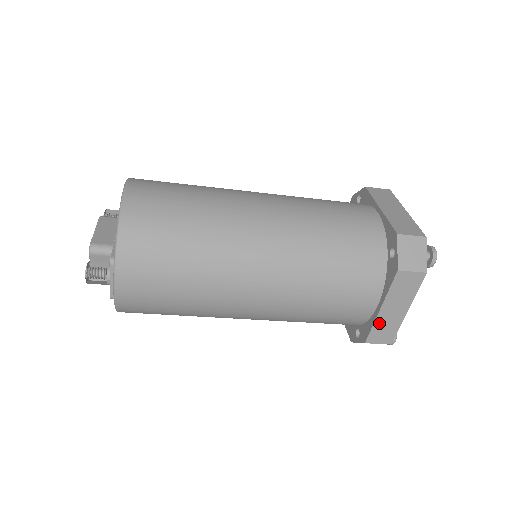
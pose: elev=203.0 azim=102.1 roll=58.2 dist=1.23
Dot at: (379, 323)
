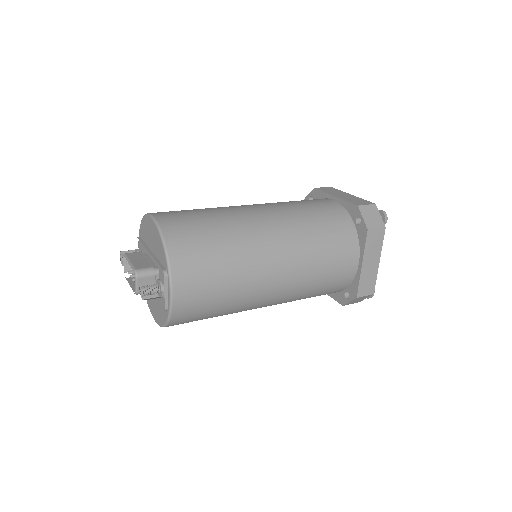
Dot at: (363, 277)
